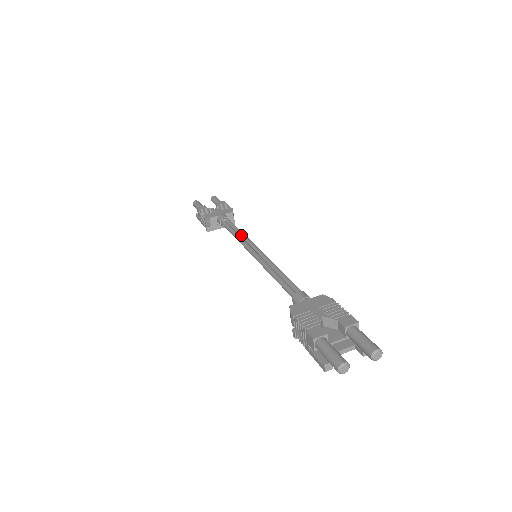
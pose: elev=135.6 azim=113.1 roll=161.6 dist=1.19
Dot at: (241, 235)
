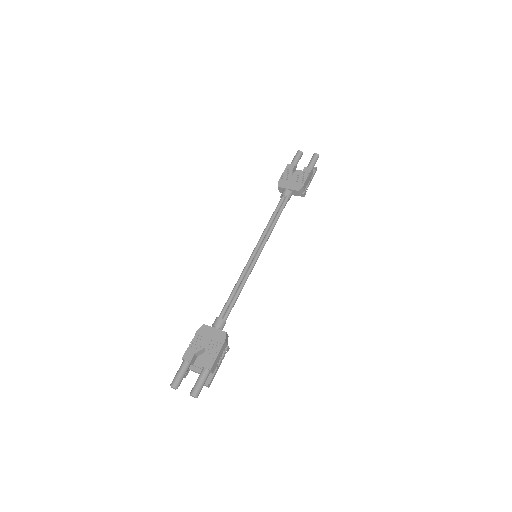
Dot at: (270, 227)
